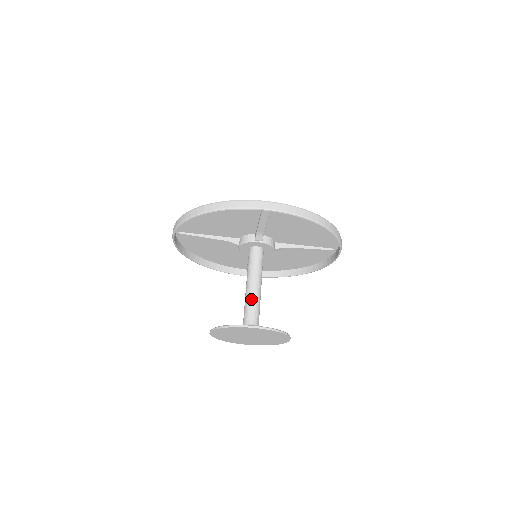
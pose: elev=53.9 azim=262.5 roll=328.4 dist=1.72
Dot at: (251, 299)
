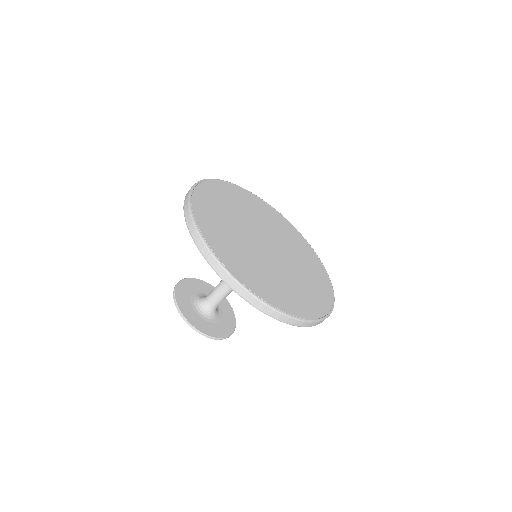
Dot at: (224, 292)
